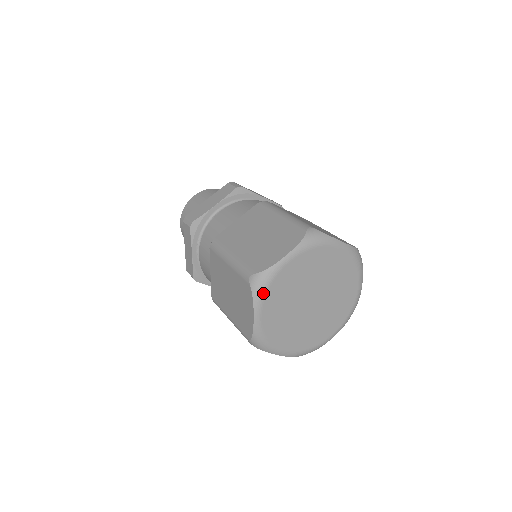
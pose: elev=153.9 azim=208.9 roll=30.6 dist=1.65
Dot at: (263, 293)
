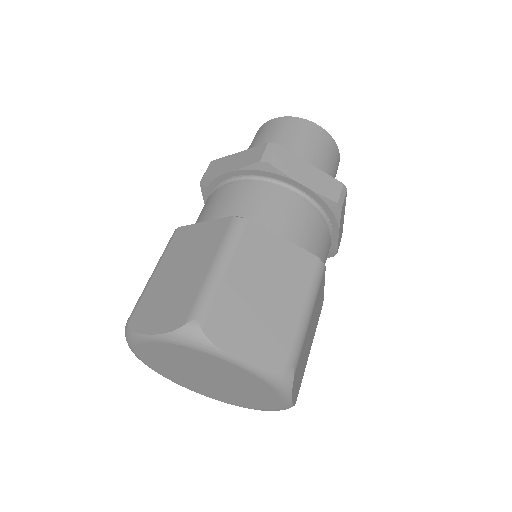
Dot at: (181, 343)
